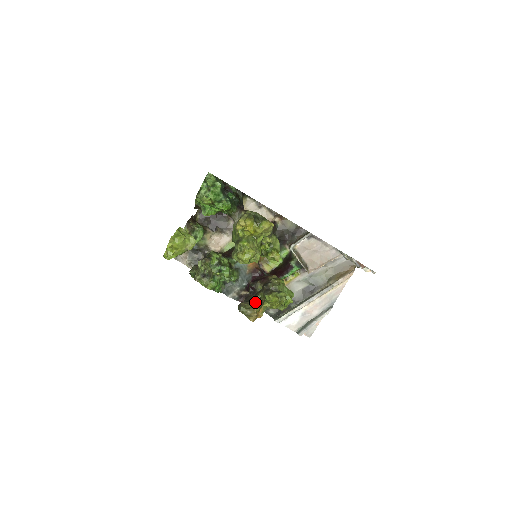
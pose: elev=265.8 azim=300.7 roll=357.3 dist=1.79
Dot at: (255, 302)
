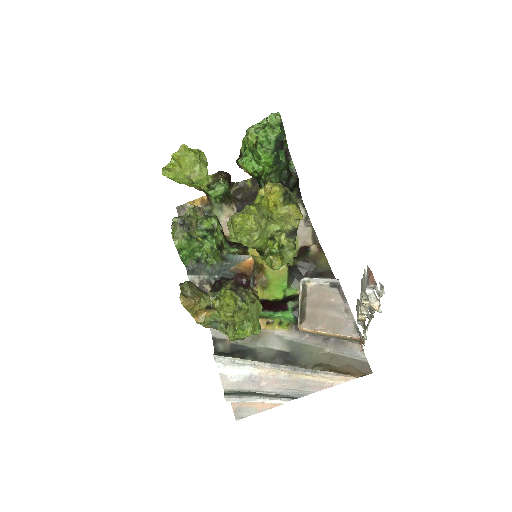
Dot at: (207, 295)
